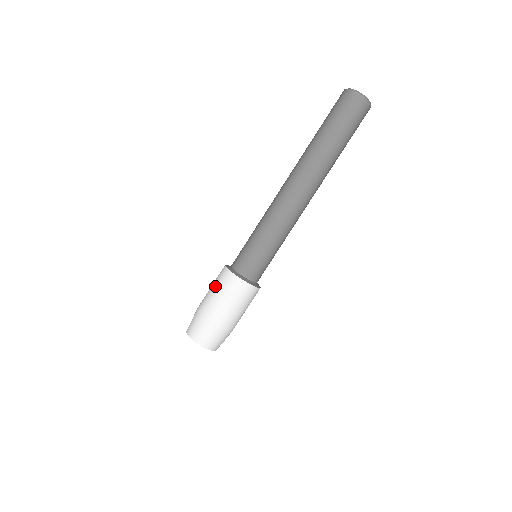
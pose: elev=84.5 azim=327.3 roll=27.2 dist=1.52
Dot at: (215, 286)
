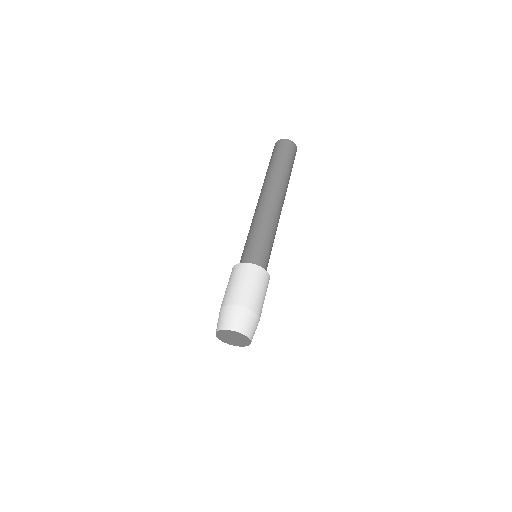
Dot at: occluded
